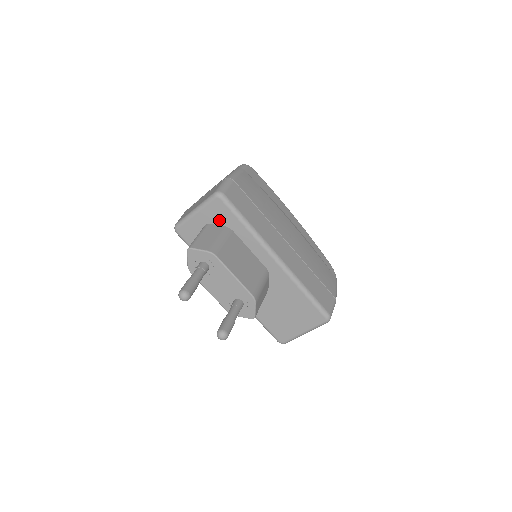
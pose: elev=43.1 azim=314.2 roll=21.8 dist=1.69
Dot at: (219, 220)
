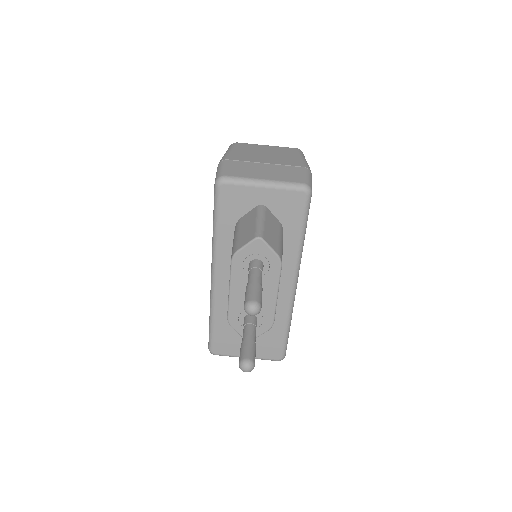
Dot at: (281, 212)
